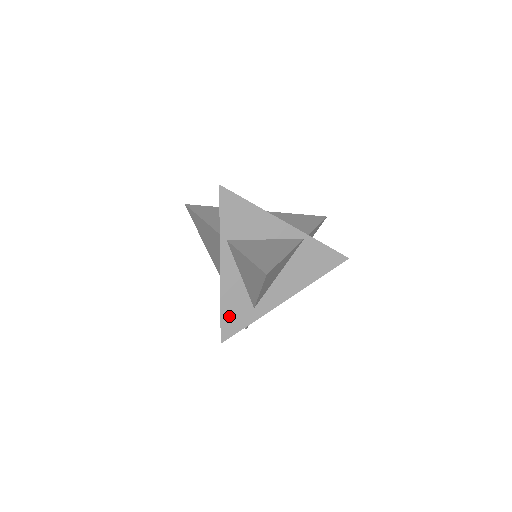
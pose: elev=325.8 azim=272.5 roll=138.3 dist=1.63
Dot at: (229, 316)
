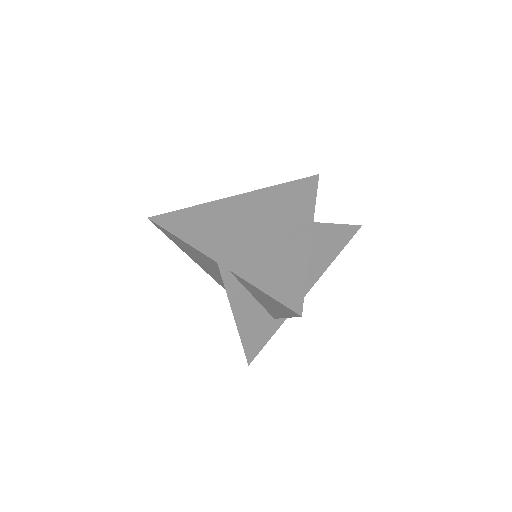
Dot at: (250, 338)
